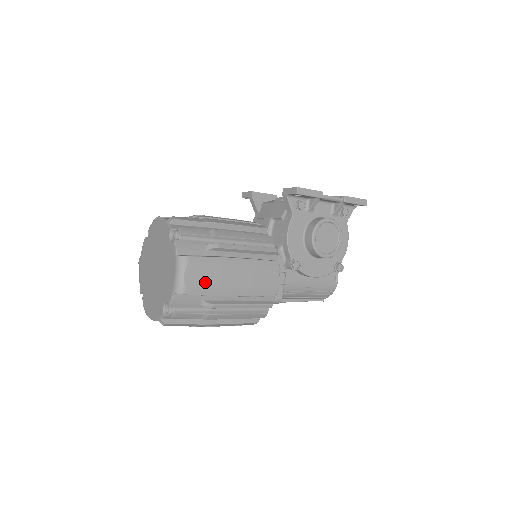
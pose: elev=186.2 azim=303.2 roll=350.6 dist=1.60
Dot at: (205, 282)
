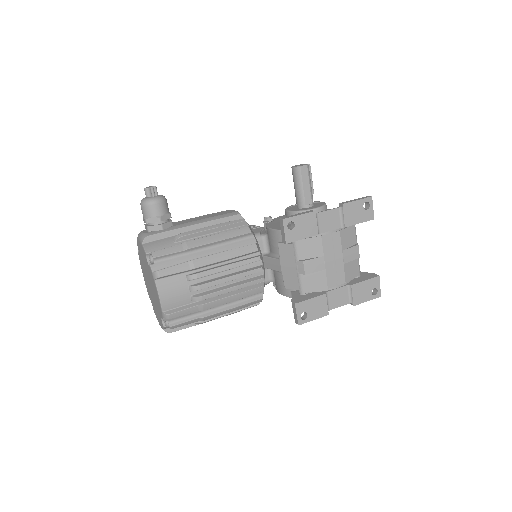
Dot at: occluded
